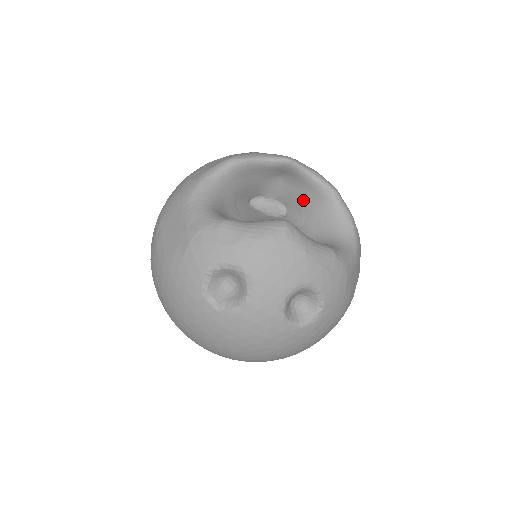
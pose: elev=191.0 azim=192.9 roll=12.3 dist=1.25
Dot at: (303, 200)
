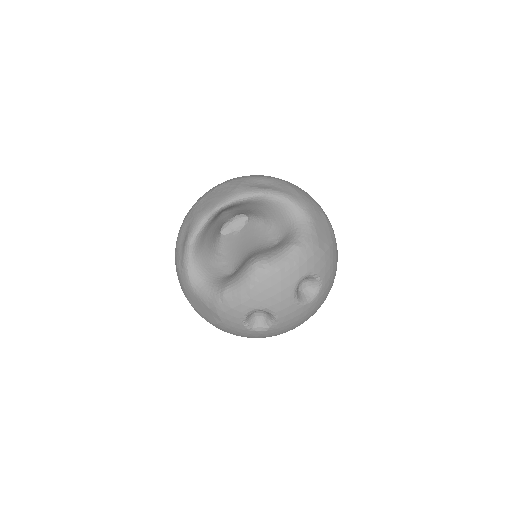
Dot at: (249, 209)
